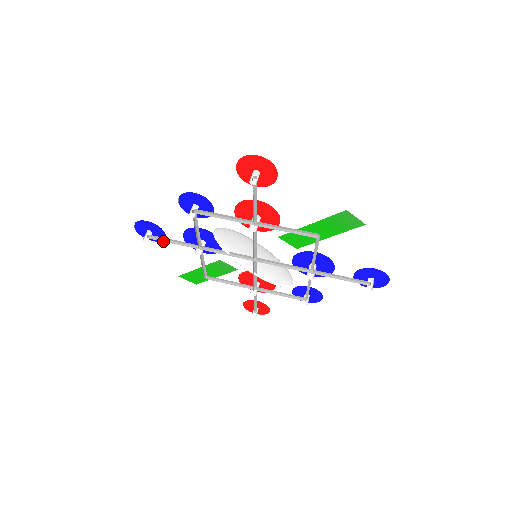
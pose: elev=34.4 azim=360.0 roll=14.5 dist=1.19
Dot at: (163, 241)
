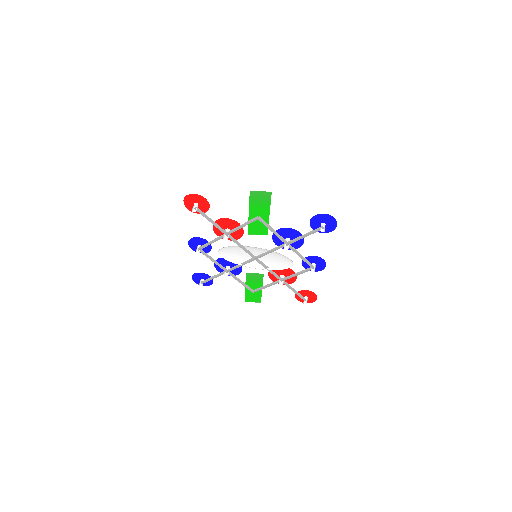
Dot at: (209, 280)
